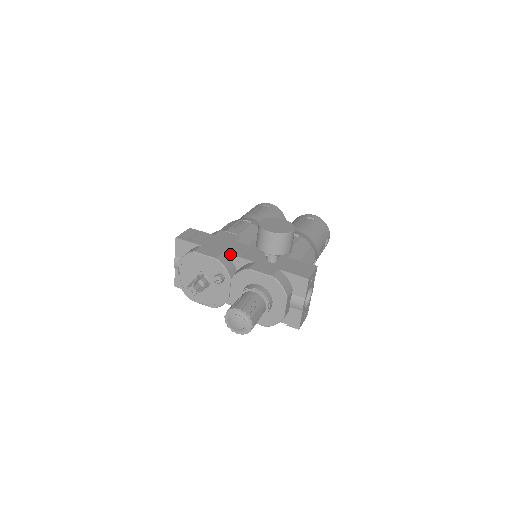
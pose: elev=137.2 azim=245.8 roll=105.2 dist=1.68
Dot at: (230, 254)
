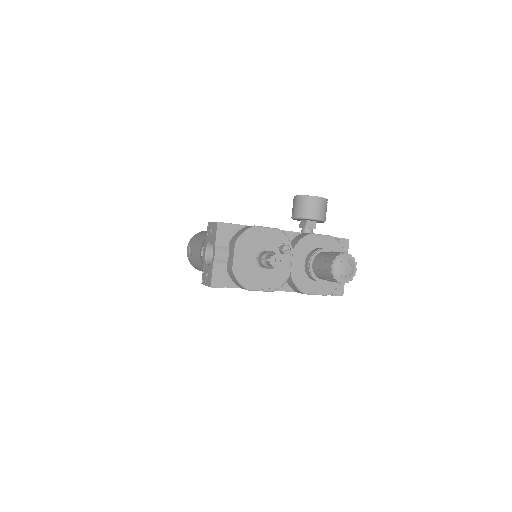
Dot at: occluded
